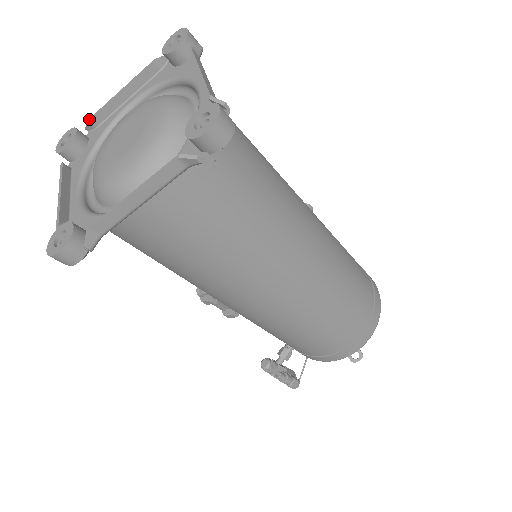
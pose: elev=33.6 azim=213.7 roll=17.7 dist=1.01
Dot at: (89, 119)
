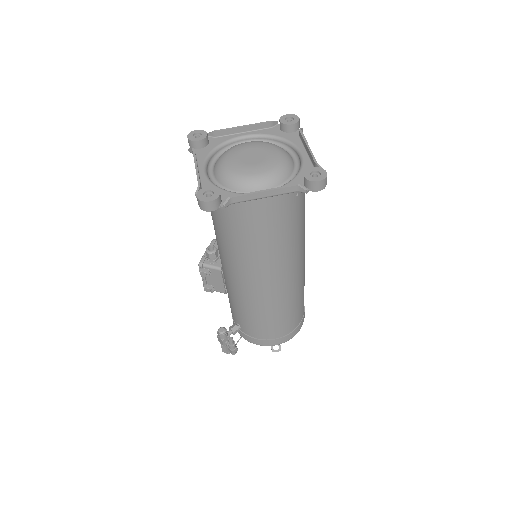
Dot at: (216, 131)
